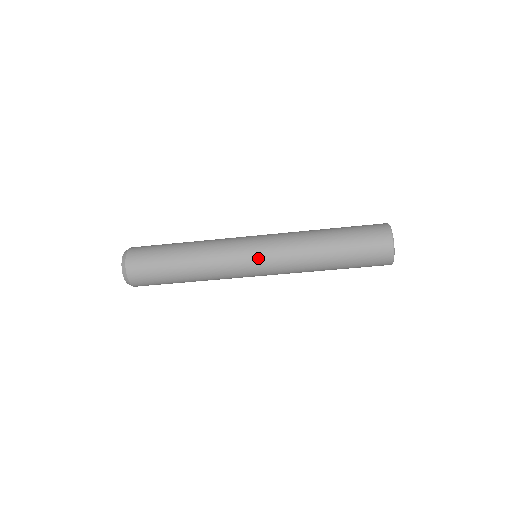
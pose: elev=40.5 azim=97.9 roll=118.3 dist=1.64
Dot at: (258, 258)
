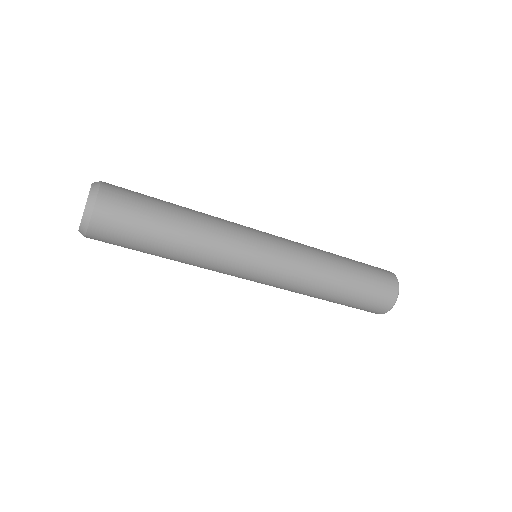
Dot at: (272, 251)
